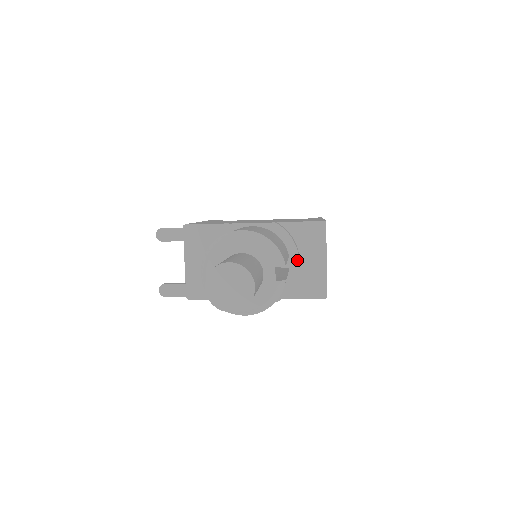
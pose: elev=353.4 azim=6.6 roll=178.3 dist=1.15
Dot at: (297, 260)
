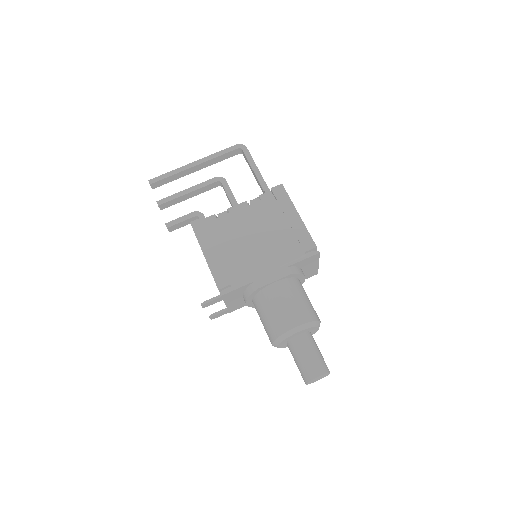
Dot at: (304, 278)
